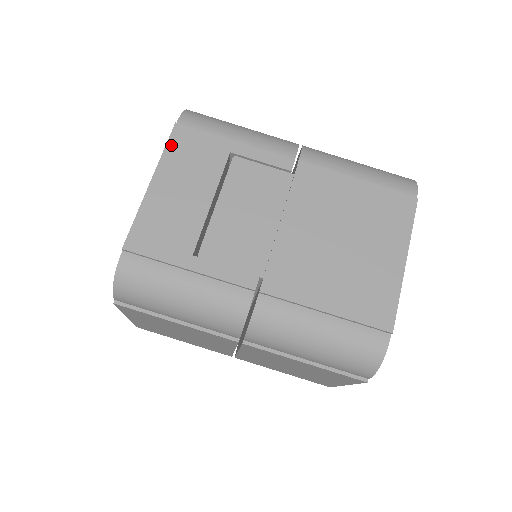
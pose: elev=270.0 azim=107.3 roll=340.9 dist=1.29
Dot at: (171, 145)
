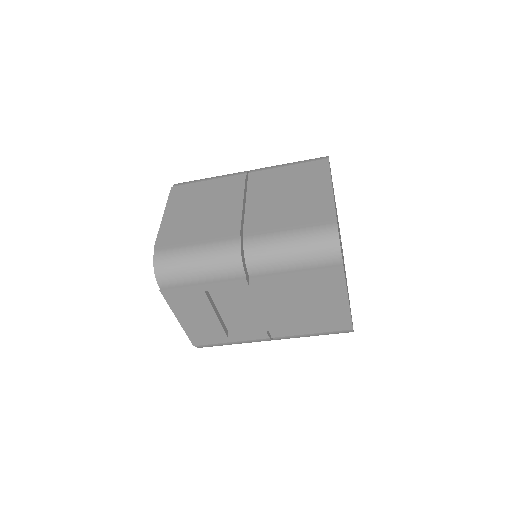
Dot at: (170, 302)
